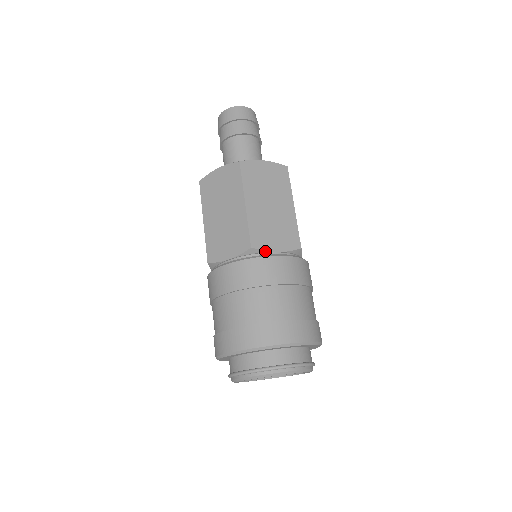
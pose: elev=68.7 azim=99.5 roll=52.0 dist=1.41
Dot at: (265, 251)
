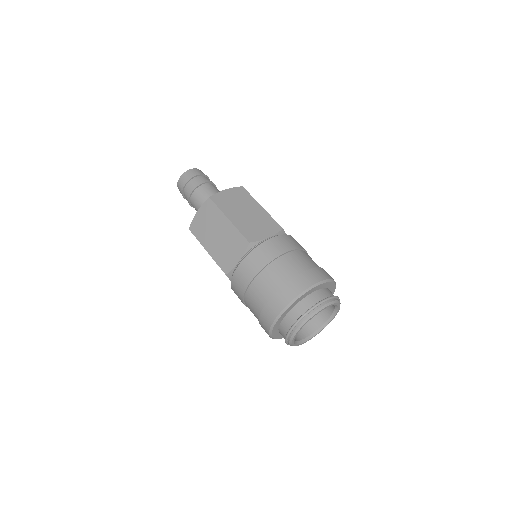
Dot at: (260, 241)
